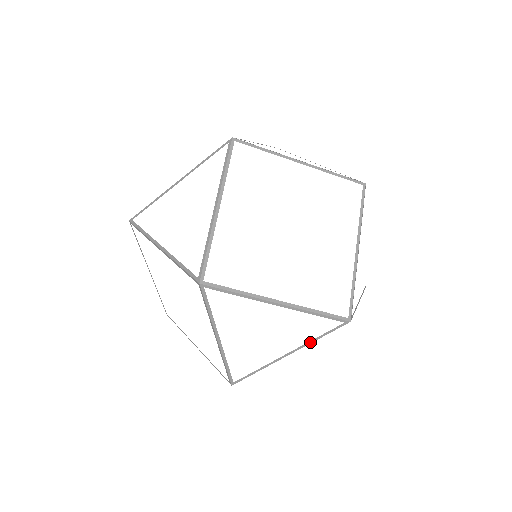
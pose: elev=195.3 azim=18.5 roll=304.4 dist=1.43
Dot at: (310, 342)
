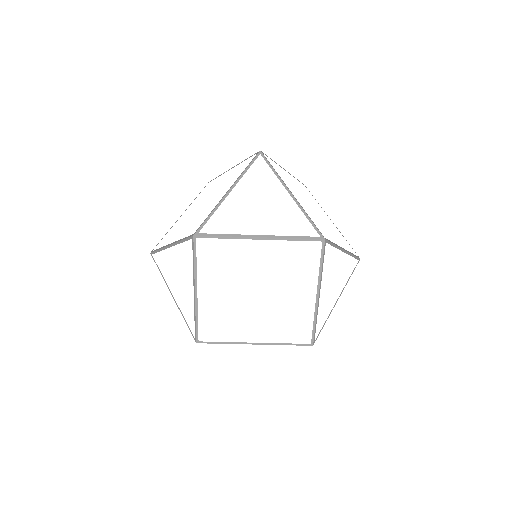
Dot at: occluded
